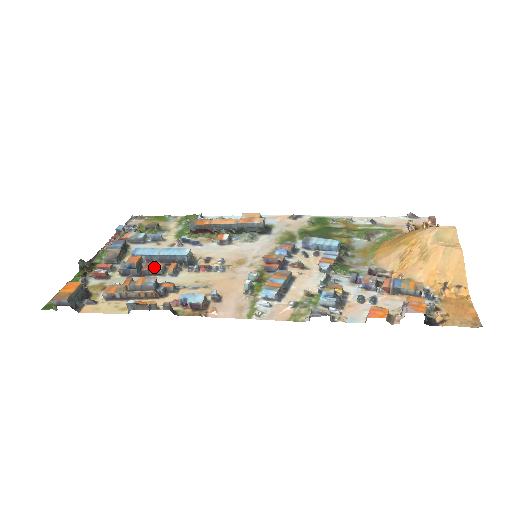
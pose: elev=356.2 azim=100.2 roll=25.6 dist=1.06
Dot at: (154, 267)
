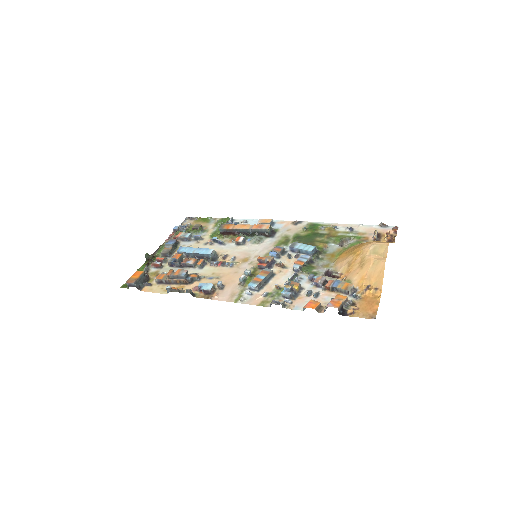
Dot at: (189, 262)
